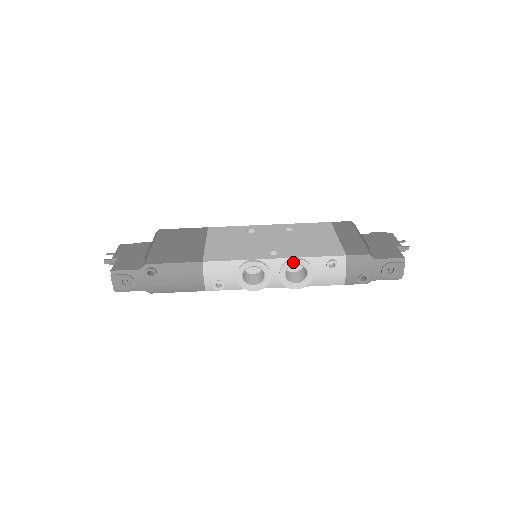
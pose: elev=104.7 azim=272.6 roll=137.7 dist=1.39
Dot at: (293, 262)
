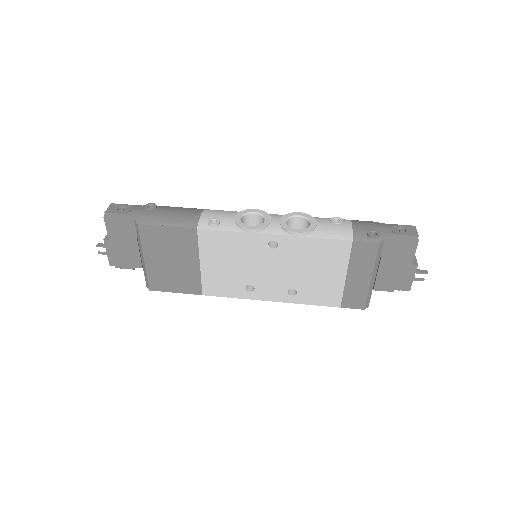
Dot at: (295, 214)
